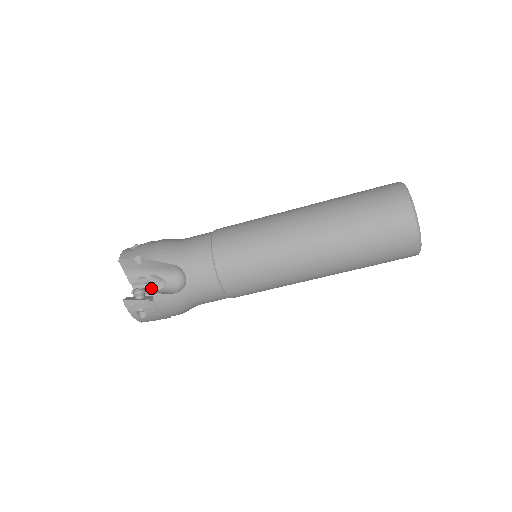
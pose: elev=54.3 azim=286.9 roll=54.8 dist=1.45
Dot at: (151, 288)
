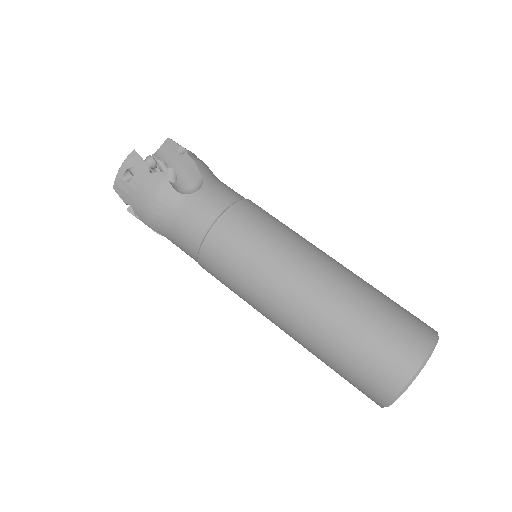
Dot at: occluded
